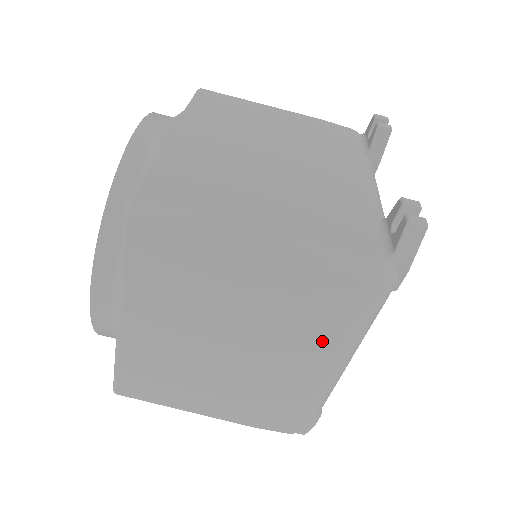
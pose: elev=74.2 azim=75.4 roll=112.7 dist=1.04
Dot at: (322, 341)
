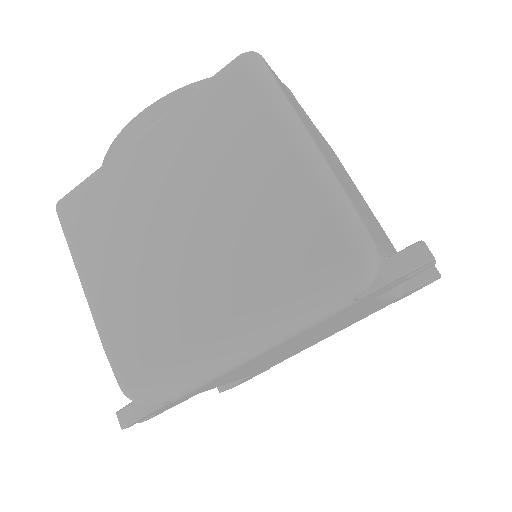
Dot at: (258, 284)
